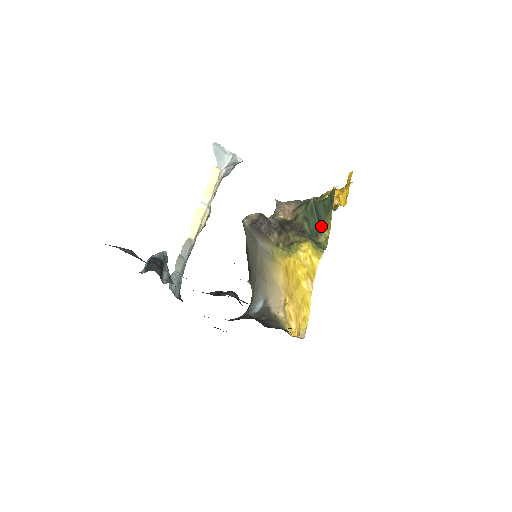
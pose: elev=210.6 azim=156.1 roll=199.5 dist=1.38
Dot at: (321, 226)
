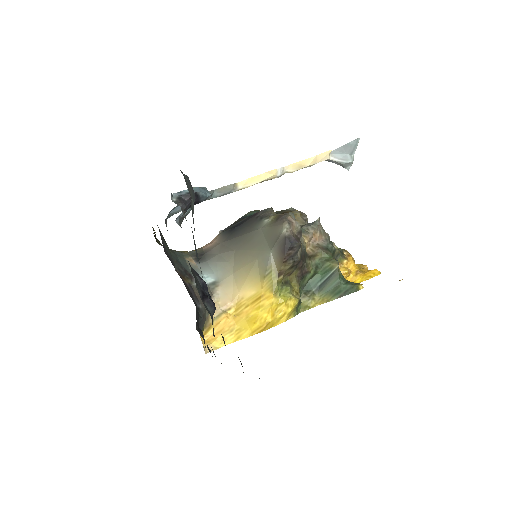
Dot at: (317, 292)
